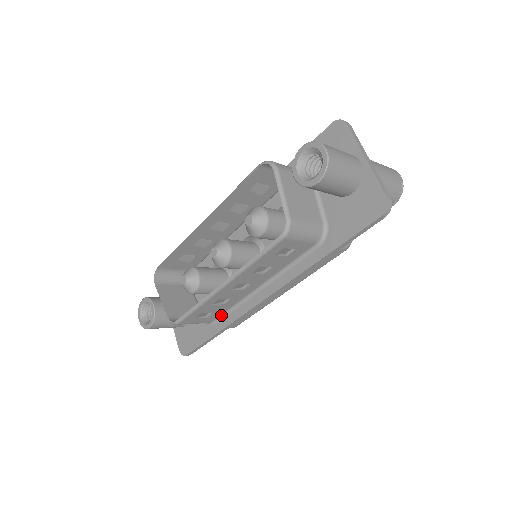
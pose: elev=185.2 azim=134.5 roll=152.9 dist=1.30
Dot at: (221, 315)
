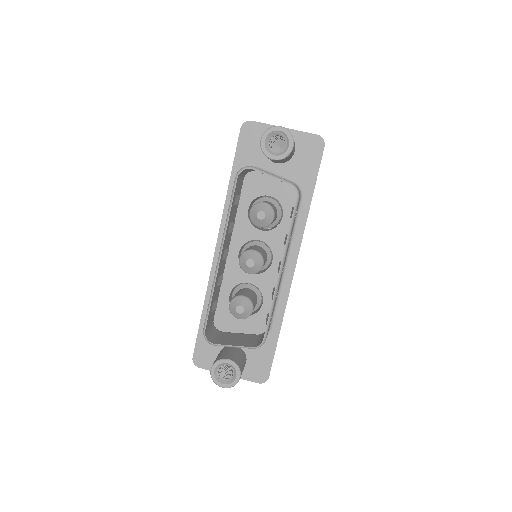
Dot at: (272, 315)
